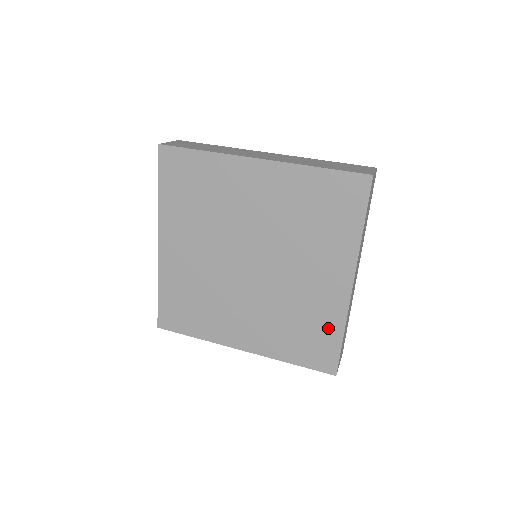
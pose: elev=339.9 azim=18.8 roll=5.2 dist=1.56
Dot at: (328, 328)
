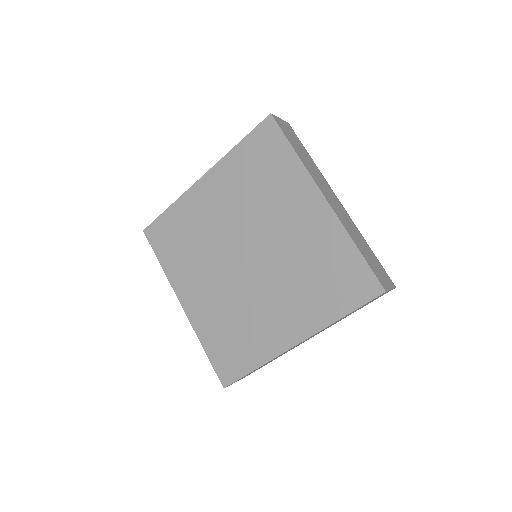
Dot at: (340, 252)
